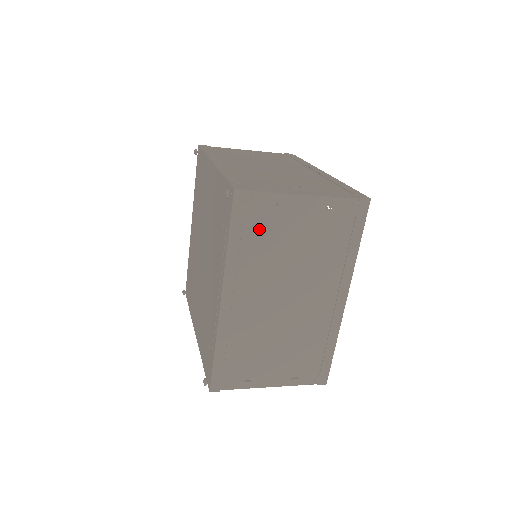
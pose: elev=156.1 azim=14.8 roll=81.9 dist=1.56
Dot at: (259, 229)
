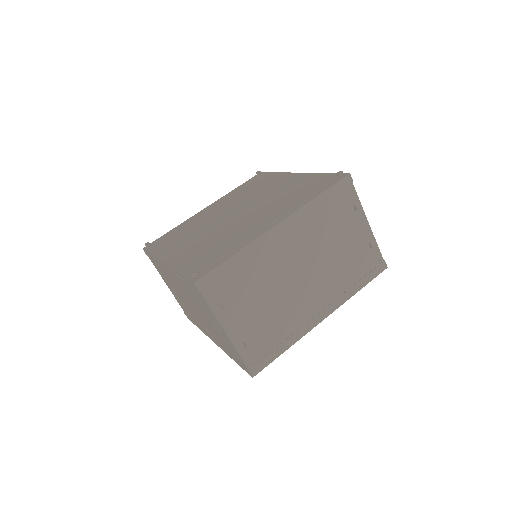
Dot at: (336, 210)
